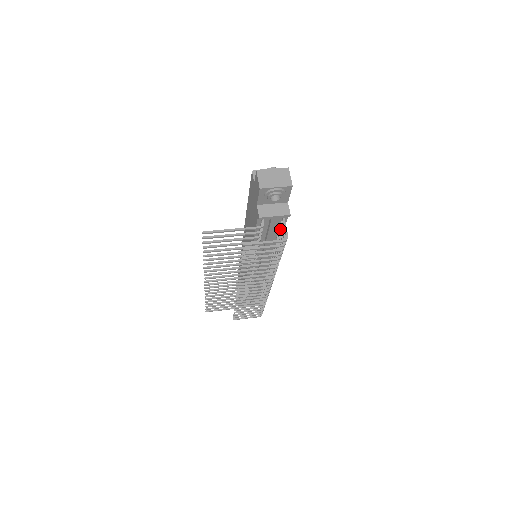
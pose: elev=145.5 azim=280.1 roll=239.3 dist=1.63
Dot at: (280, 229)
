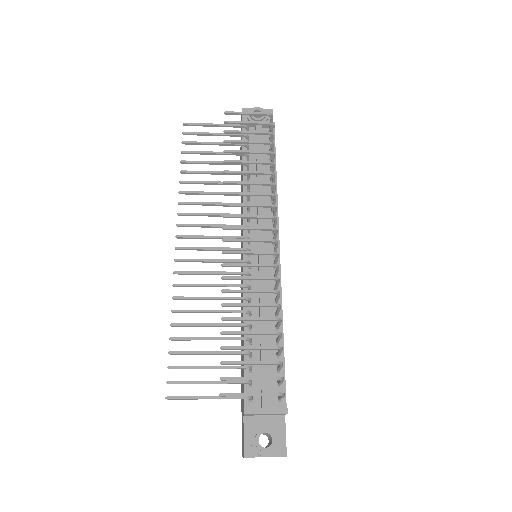
Dot at: (270, 149)
